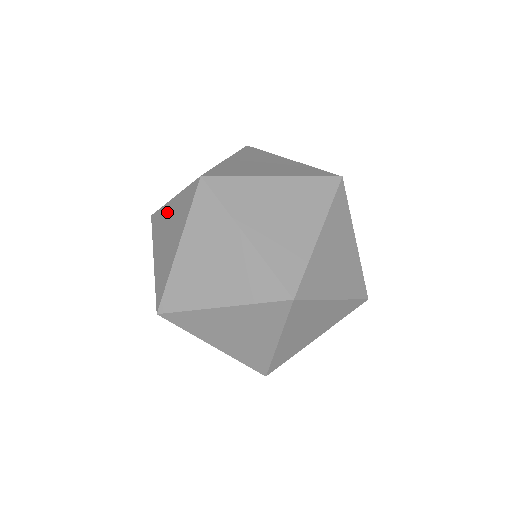
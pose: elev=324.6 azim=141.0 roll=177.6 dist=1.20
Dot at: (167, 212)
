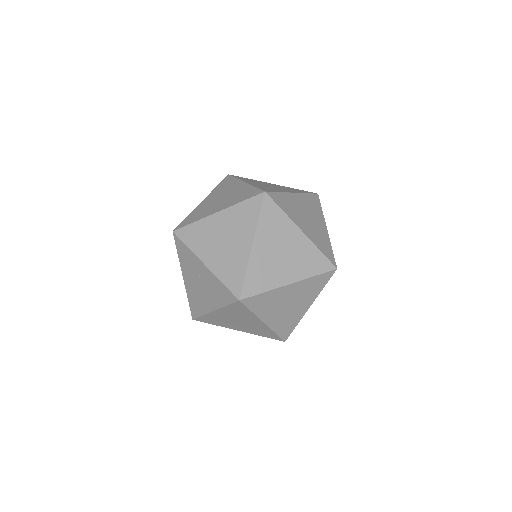
Dot at: occluded
